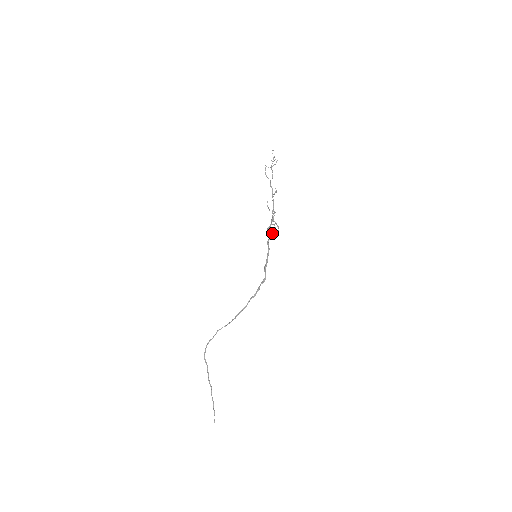
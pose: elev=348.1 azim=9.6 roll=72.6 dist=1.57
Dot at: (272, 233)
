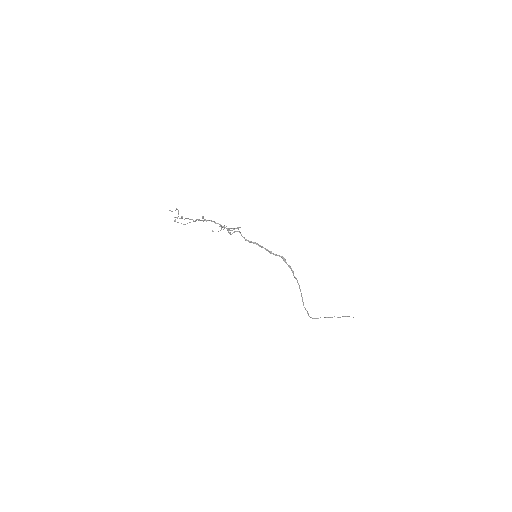
Dot at: occluded
